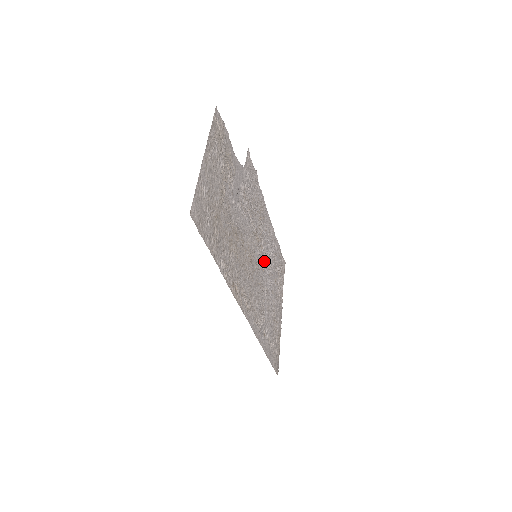
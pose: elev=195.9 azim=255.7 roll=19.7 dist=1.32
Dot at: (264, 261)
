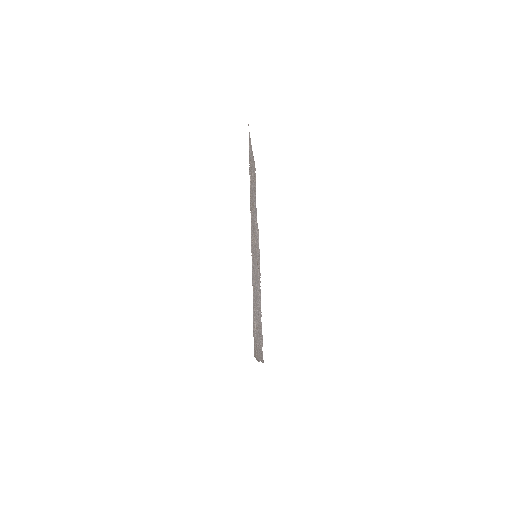
Dot at: (257, 283)
